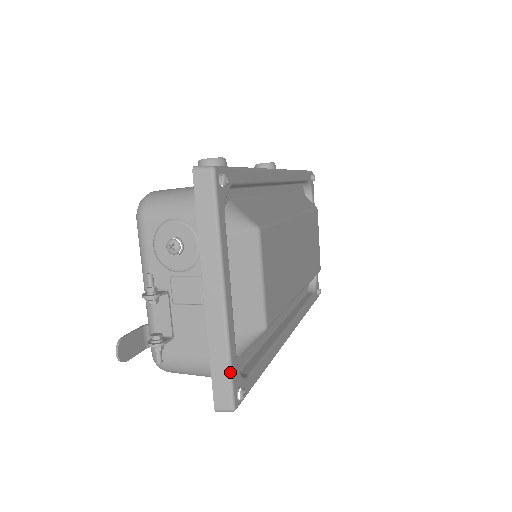
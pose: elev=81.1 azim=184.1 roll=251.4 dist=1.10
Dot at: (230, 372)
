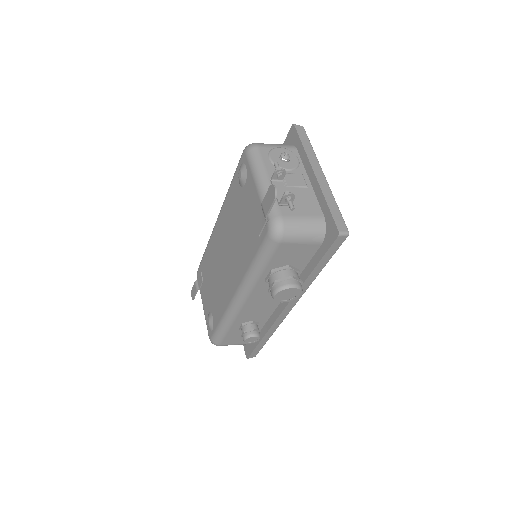
Dot at: (340, 212)
